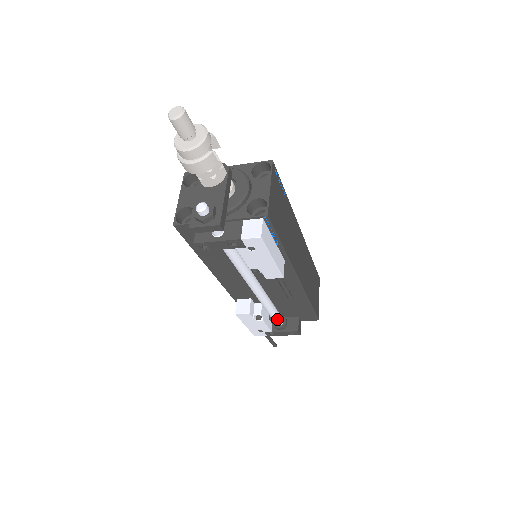
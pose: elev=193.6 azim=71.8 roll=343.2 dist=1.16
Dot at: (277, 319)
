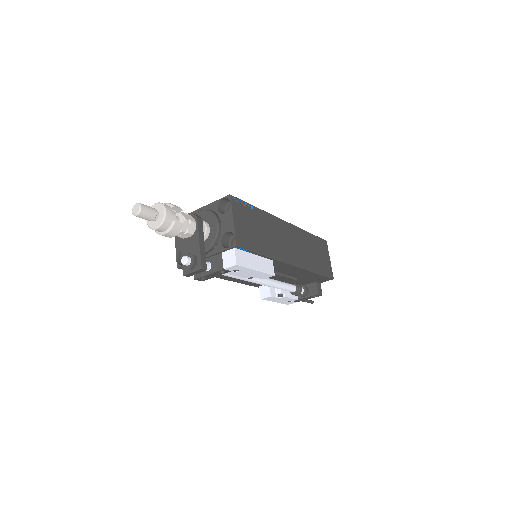
Dot at: (296, 292)
